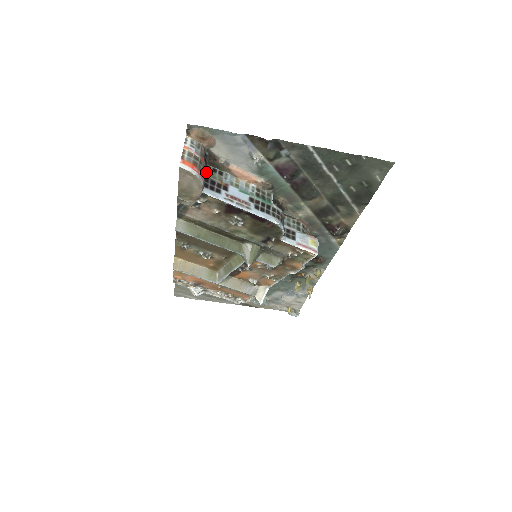
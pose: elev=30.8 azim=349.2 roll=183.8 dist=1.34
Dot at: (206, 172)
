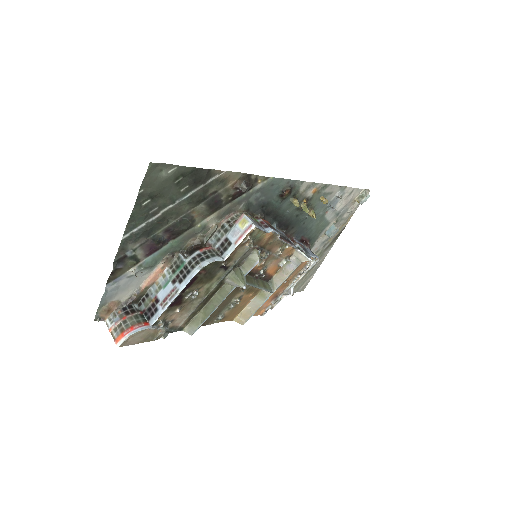
Dot at: (141, 310)
